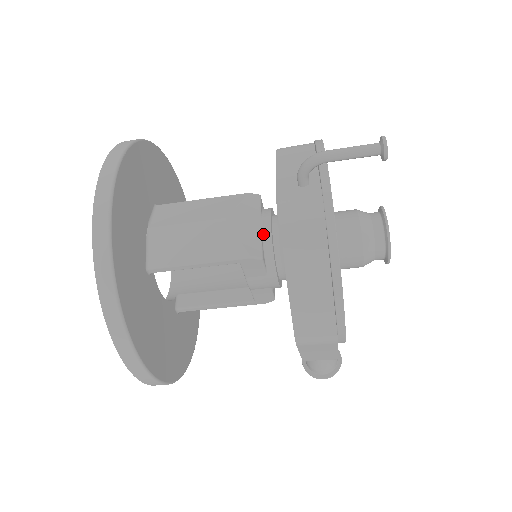
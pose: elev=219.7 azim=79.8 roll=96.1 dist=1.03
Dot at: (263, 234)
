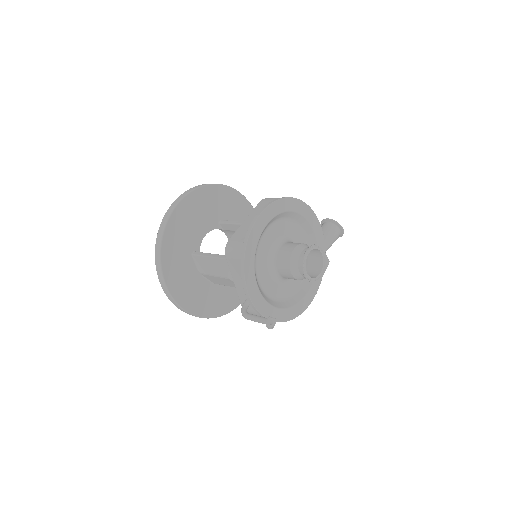
Dot at: occluded
